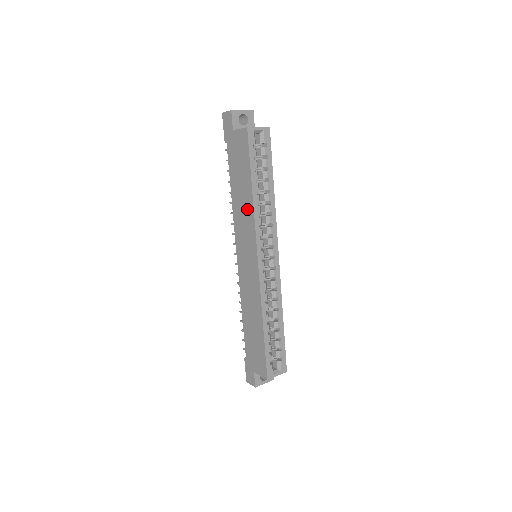
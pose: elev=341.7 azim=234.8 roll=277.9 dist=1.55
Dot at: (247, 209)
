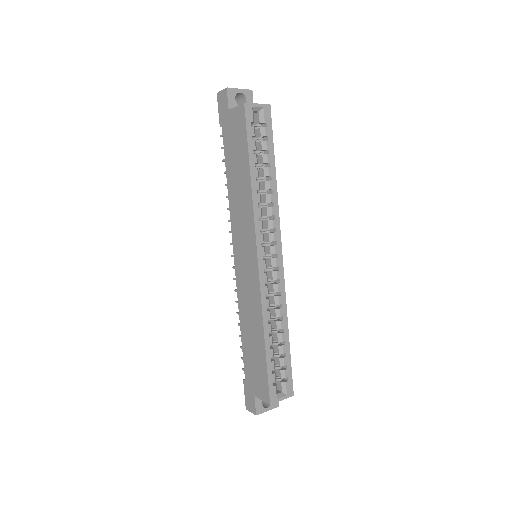
Dot at: (245, 199)
